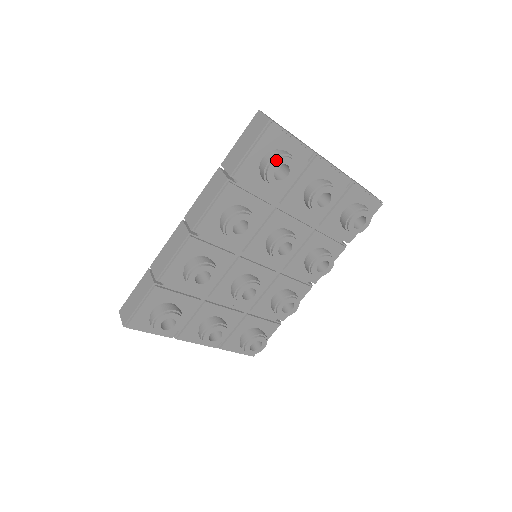
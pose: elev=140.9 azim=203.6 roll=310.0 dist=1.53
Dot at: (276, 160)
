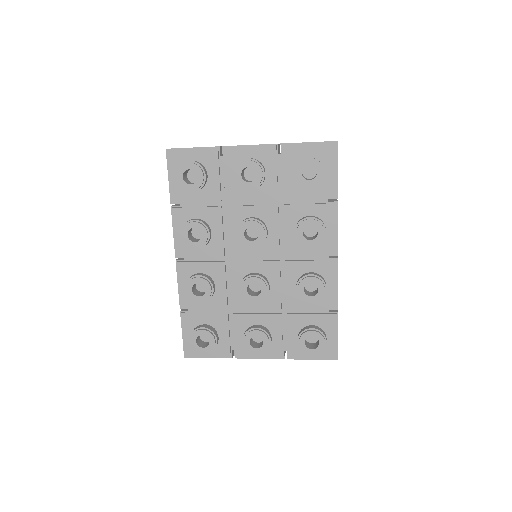
Dot at: (178, 171)
